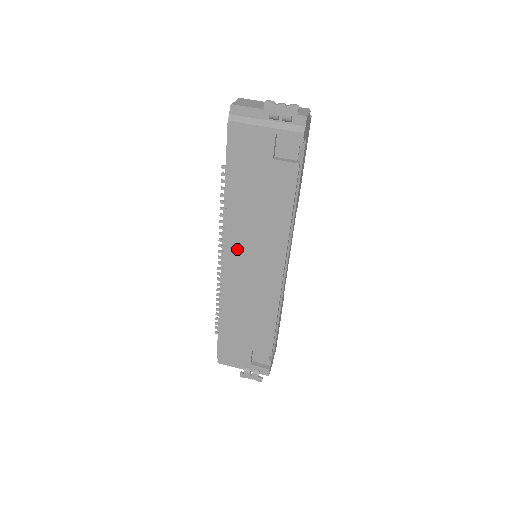
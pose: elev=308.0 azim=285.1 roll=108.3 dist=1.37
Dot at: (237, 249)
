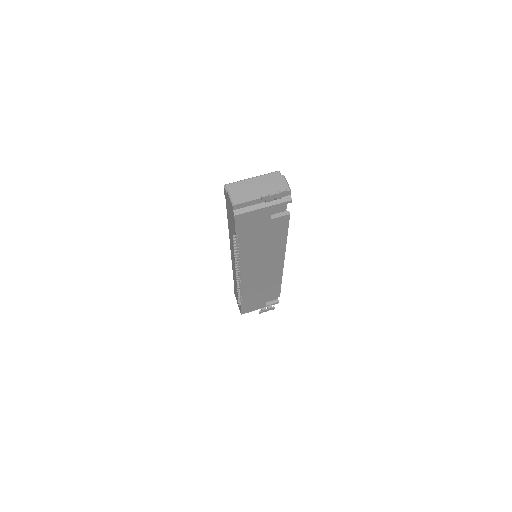
Dot at: (250, 266)
